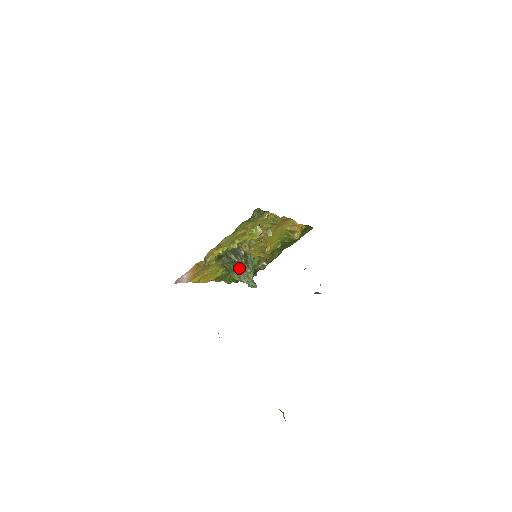
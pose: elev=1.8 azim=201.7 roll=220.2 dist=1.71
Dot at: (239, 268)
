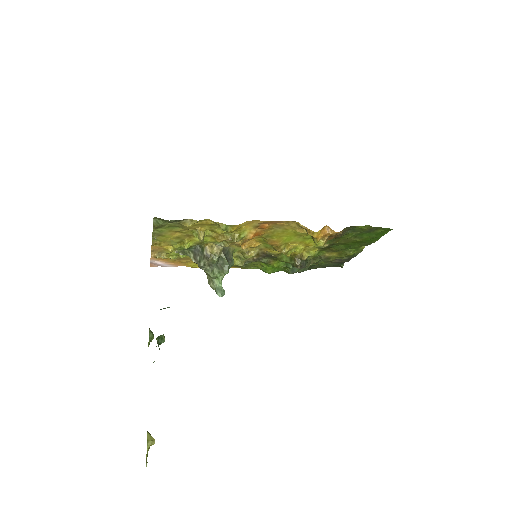
Dot at: (203, 269)
